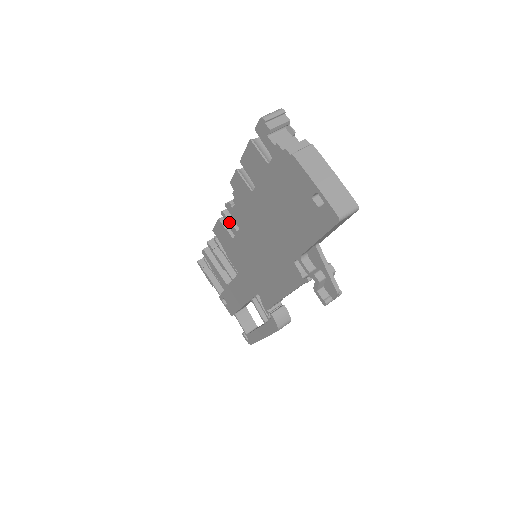
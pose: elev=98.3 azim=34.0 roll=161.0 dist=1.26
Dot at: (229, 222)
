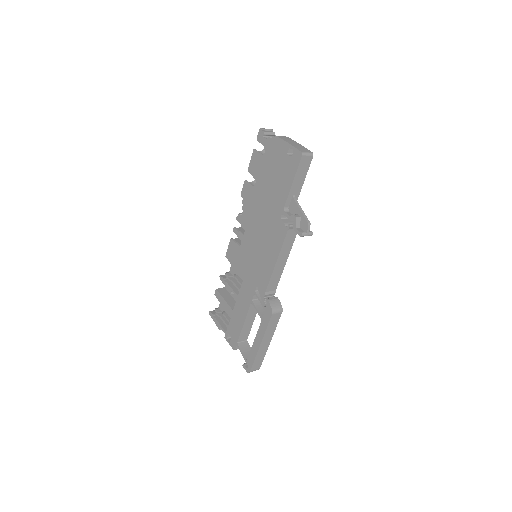
Dot at: (238, 232)
